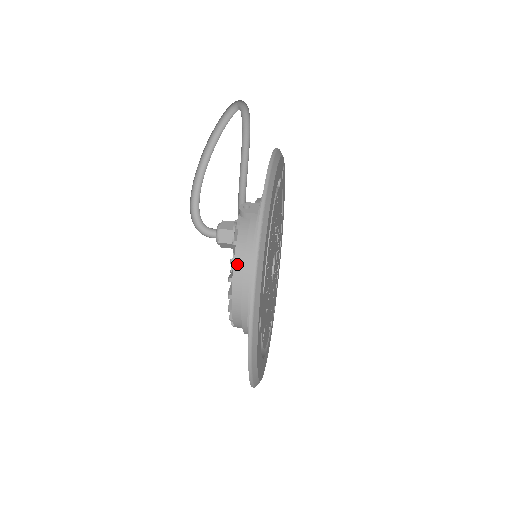
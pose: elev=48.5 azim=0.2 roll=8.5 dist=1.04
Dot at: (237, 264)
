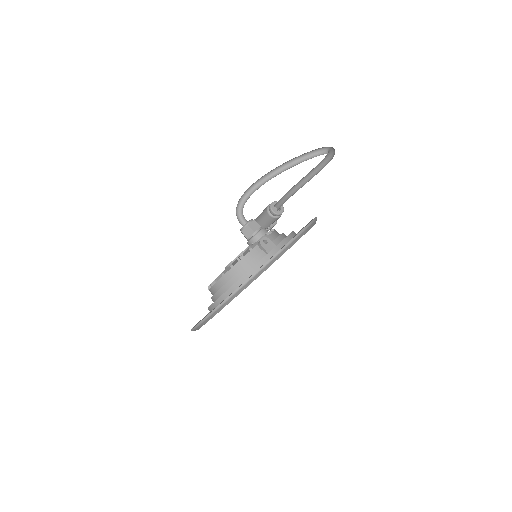
Dot at: (233, 270)
